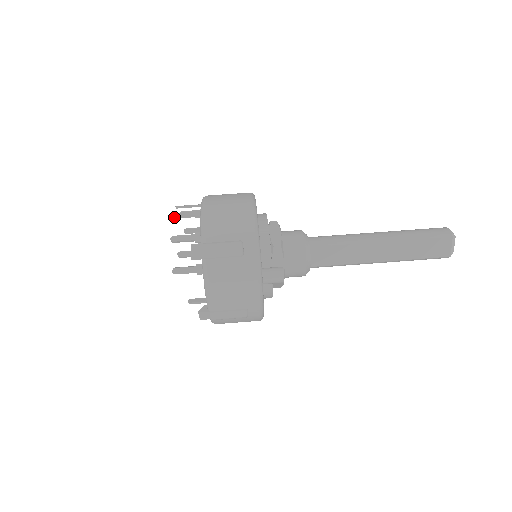
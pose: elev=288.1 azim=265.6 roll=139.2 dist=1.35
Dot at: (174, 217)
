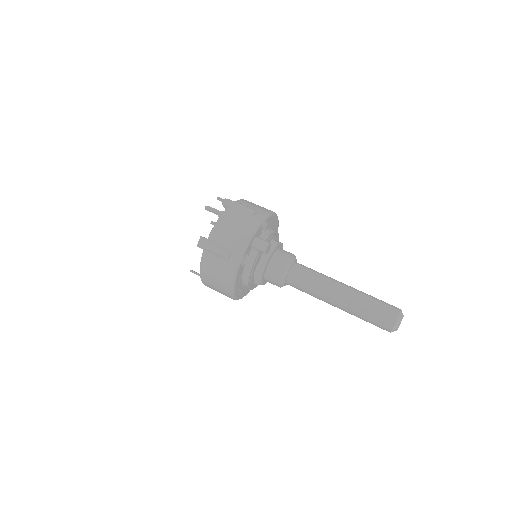
Dot at: occluded
